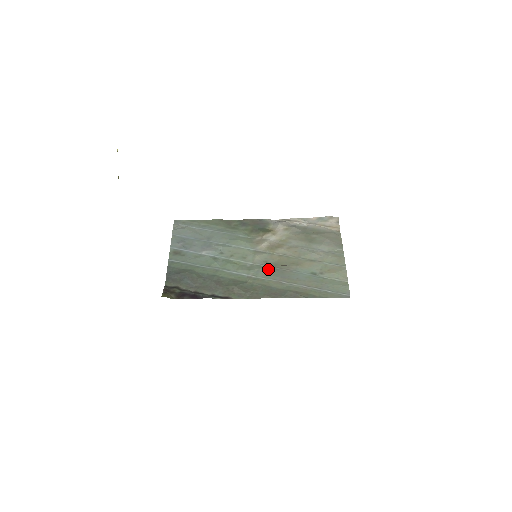
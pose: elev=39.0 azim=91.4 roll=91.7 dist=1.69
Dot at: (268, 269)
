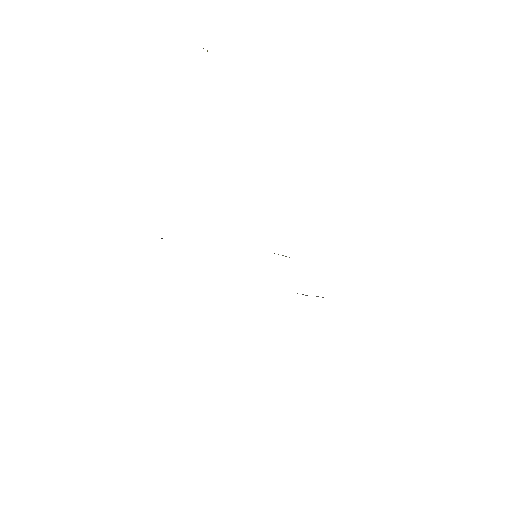
Dot at: occluded
